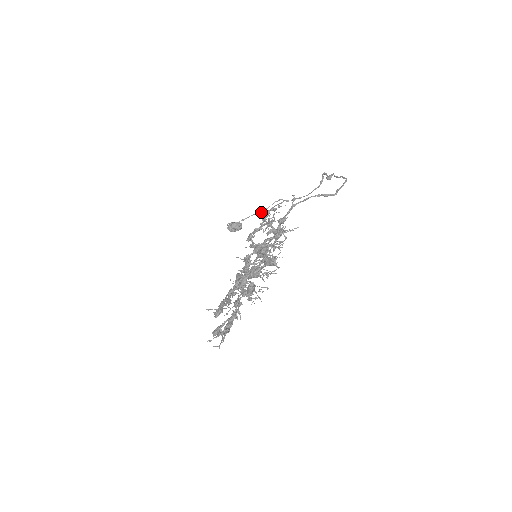
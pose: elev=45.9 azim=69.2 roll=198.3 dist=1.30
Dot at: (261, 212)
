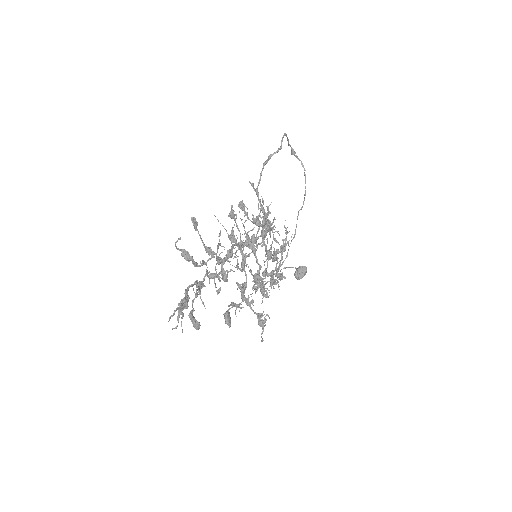
Dot at: (294, 237)
